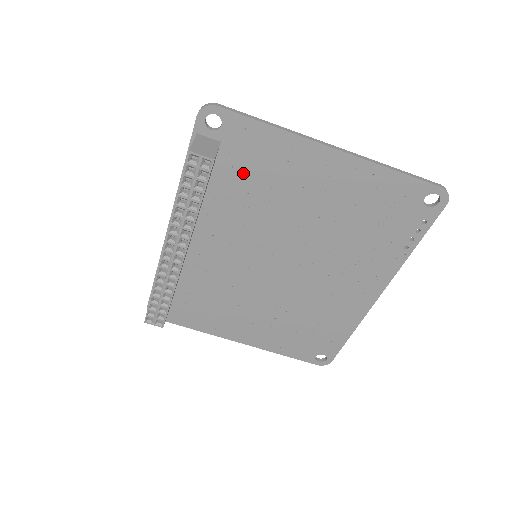
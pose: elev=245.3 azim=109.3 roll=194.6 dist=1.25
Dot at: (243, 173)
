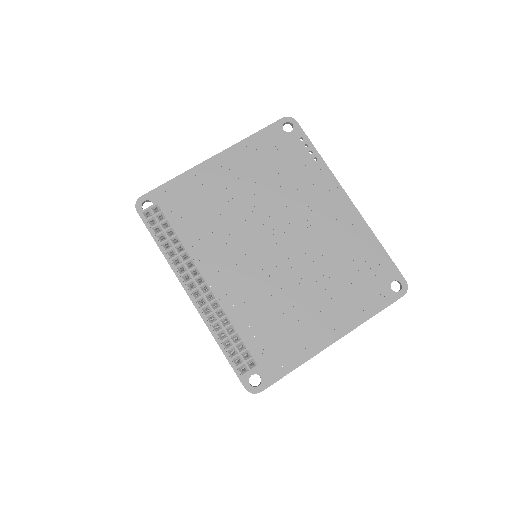
Dot at: (190, 215)
